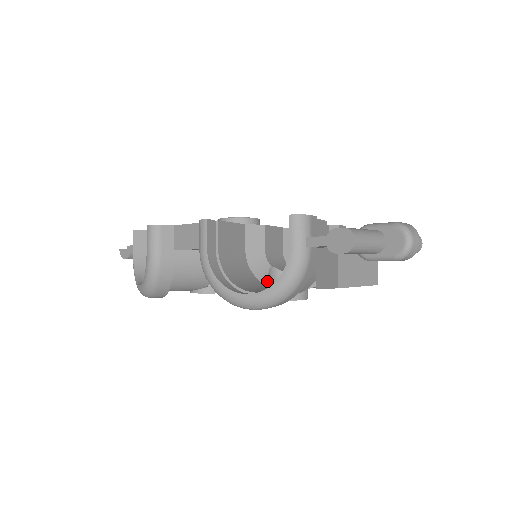
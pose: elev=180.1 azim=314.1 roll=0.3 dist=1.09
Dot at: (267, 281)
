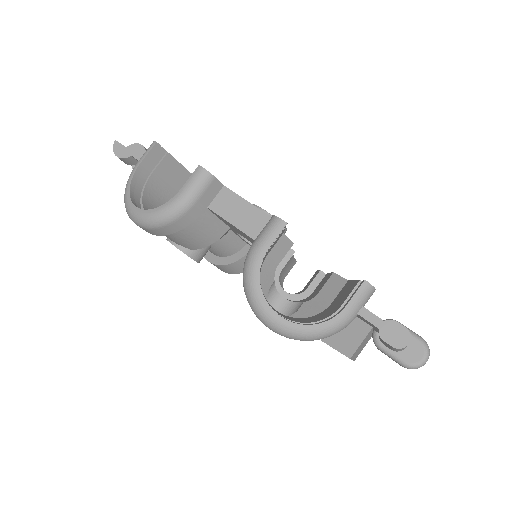
Dot at: (267, 294)
